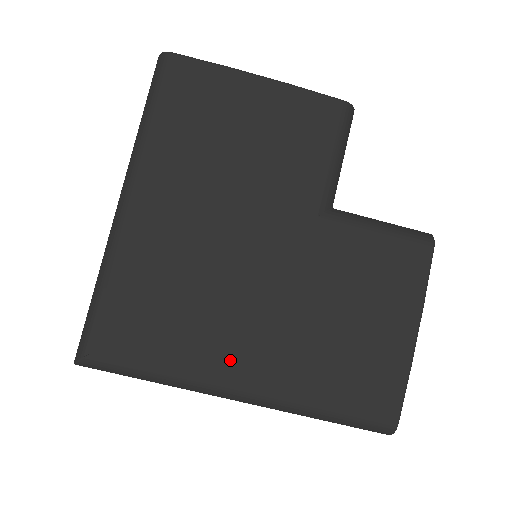
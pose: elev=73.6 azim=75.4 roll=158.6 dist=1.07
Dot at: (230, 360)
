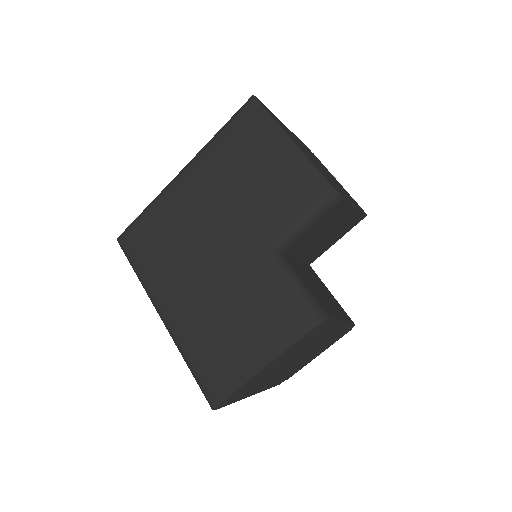
Dot at: (167, 293)
